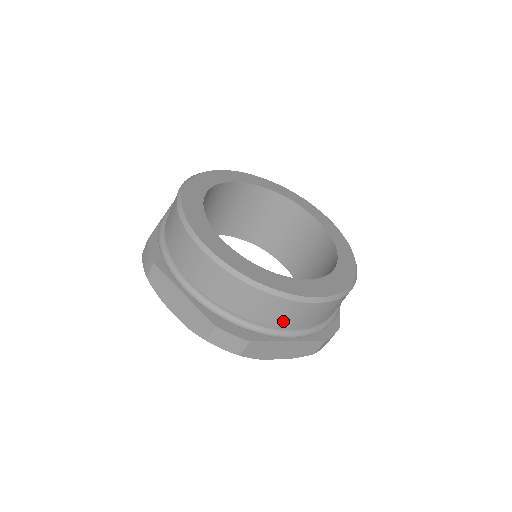
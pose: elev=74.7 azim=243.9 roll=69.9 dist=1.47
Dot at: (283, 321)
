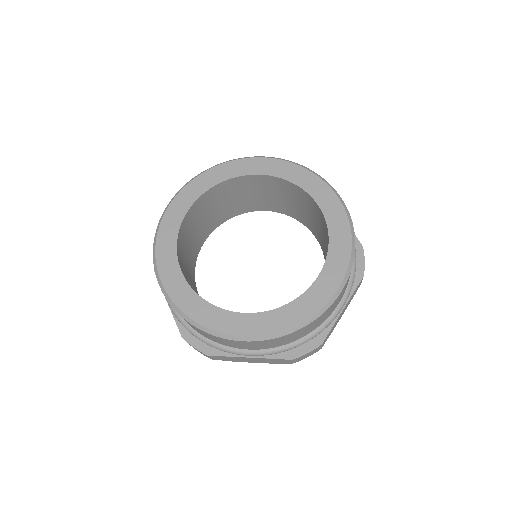
Dot at: (331, 312)
